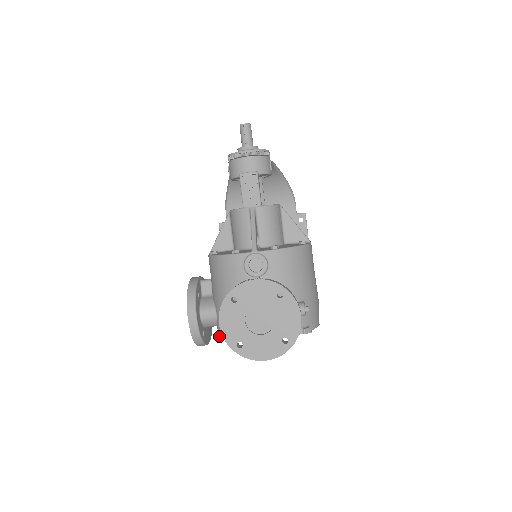
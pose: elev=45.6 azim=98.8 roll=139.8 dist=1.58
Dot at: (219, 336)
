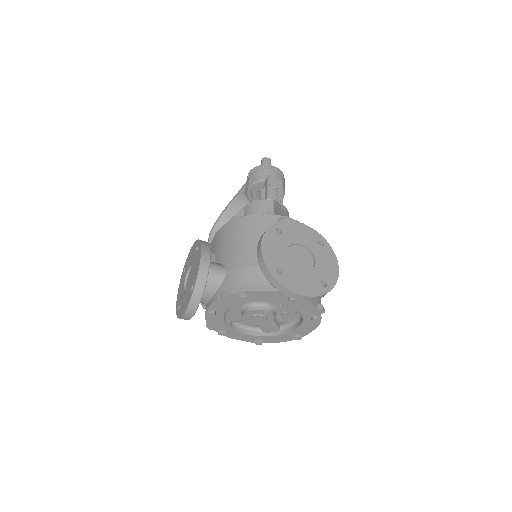
Dot at: (221, 297)
